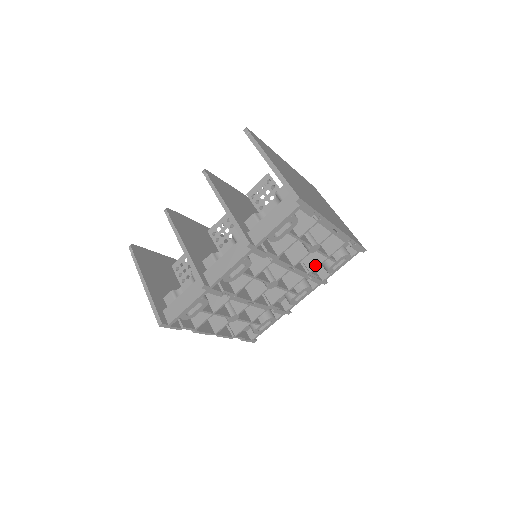
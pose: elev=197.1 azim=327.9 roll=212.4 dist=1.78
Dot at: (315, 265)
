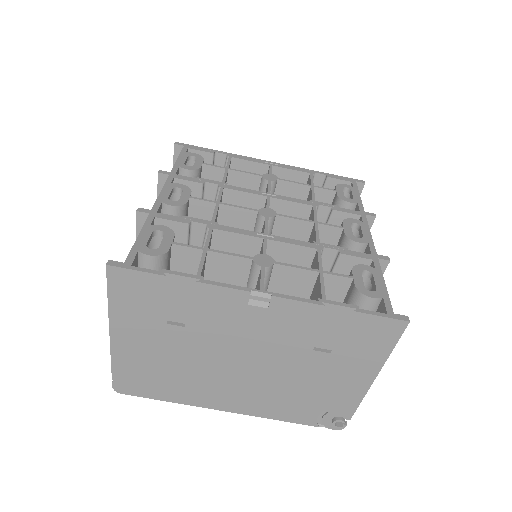
Dot at: (310, 198)
